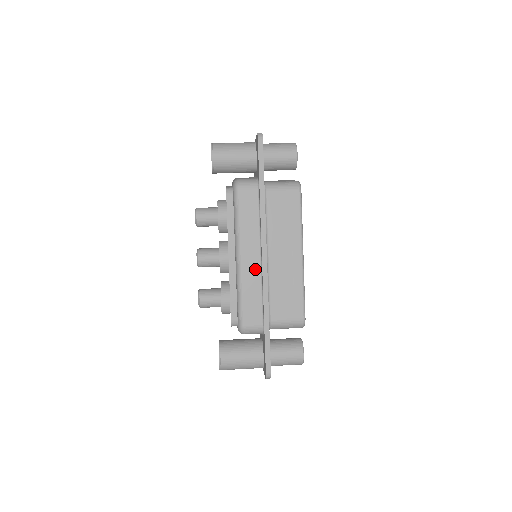
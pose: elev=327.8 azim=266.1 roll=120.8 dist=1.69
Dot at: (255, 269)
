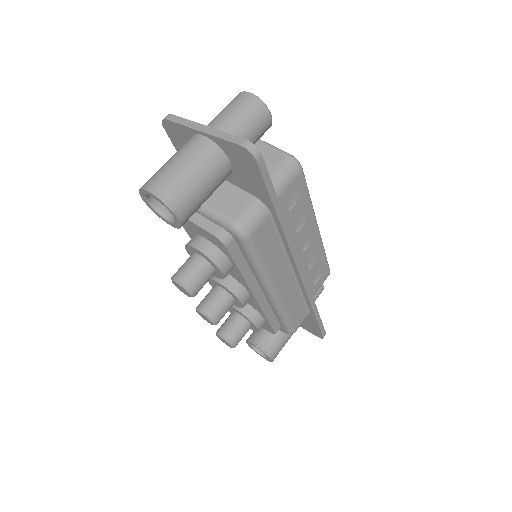
Dot at: (291, 286)
